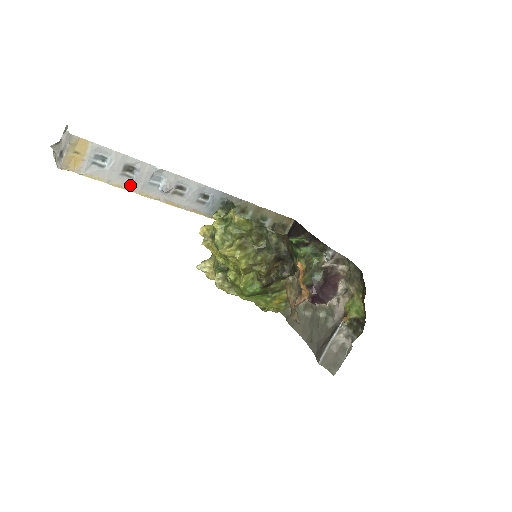
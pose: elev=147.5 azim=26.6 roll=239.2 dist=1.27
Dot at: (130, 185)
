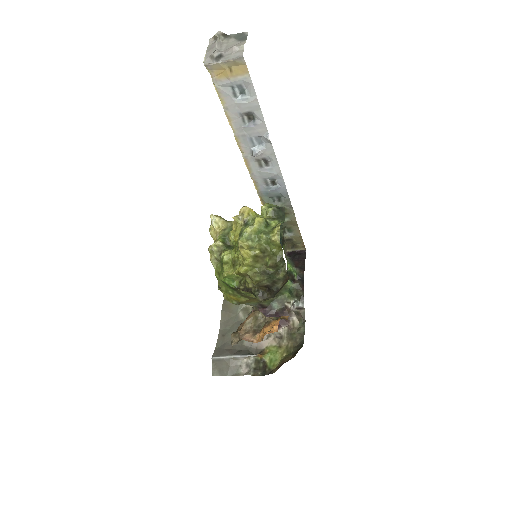
Dot at: (237, 125)
